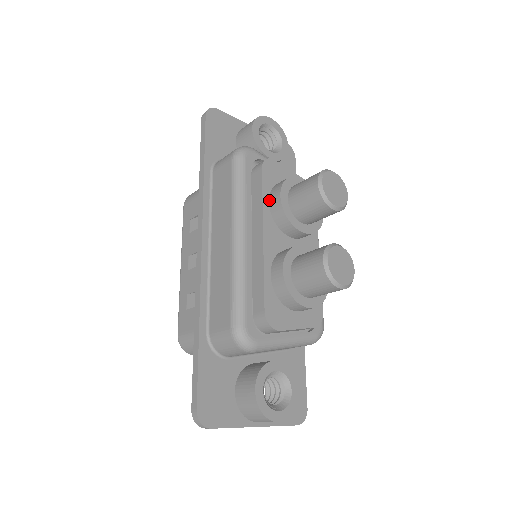
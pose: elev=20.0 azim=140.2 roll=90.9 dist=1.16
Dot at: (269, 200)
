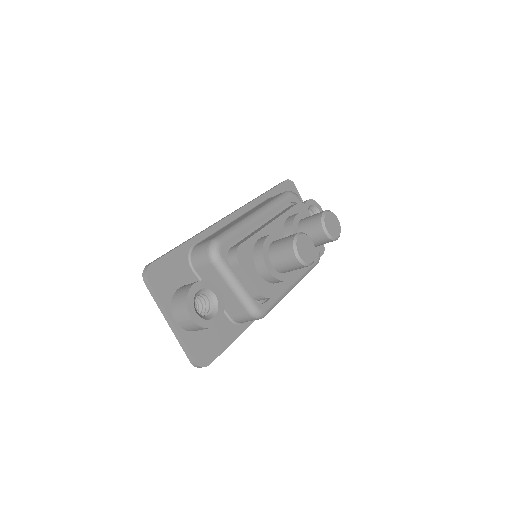
Dot at: (289, 216)
